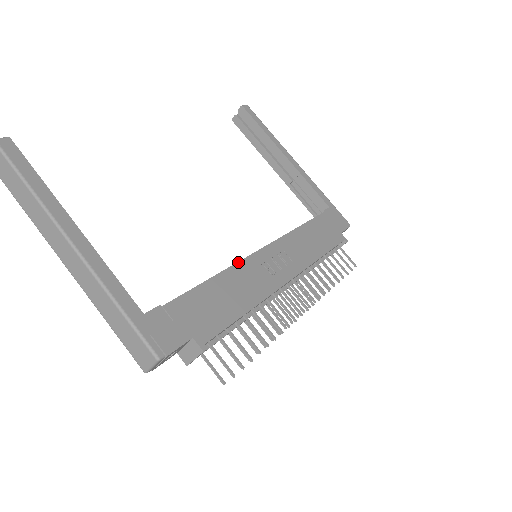
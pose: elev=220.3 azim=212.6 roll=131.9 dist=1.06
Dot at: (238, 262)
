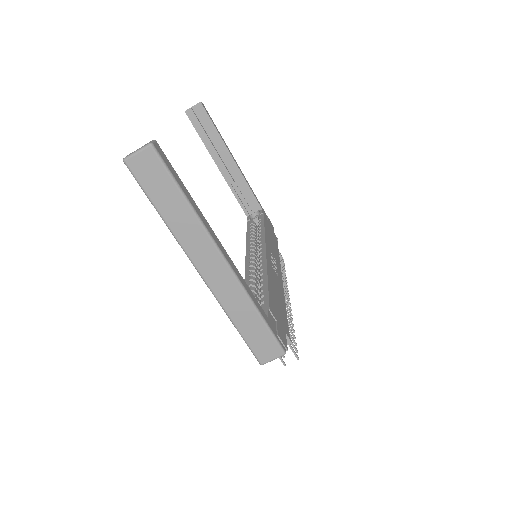
Dot at: (267, 265)
